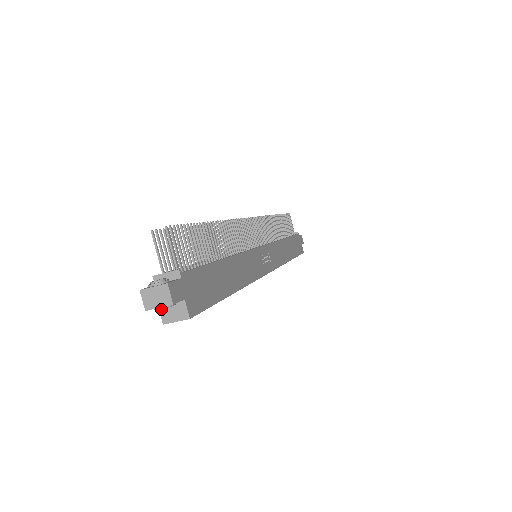
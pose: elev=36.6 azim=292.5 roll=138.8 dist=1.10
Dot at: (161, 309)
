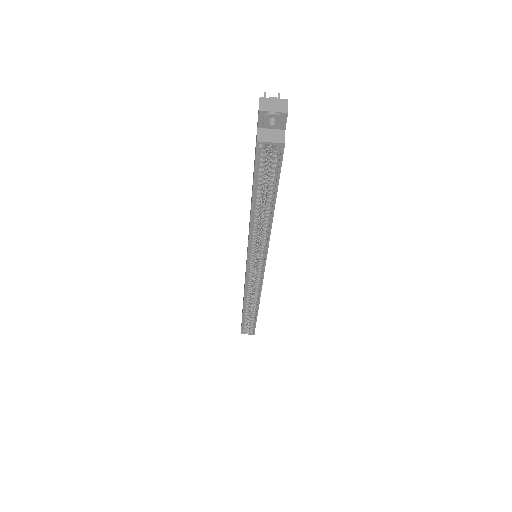
Dot at: (275, 113)
